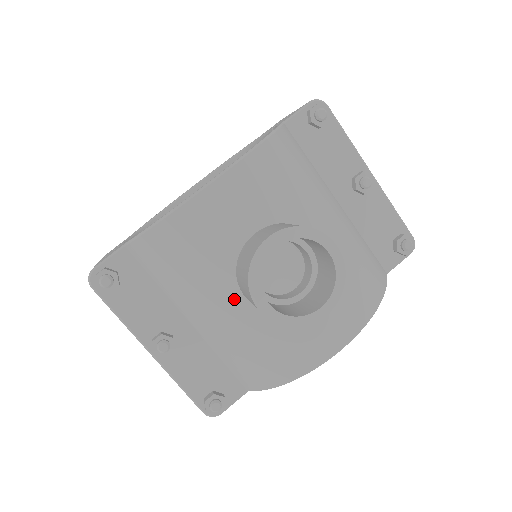
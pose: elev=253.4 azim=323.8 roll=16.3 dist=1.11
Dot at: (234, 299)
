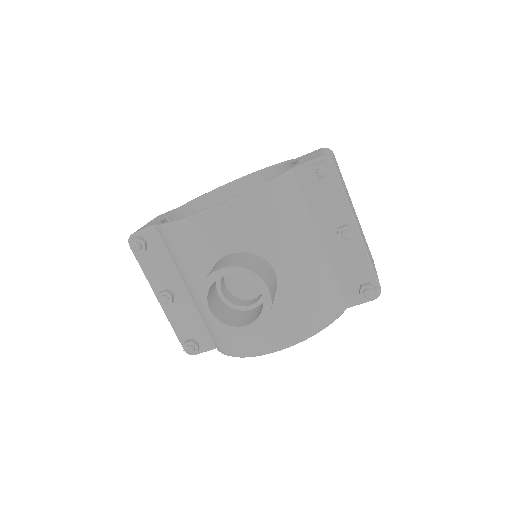
Dot at: occluded
